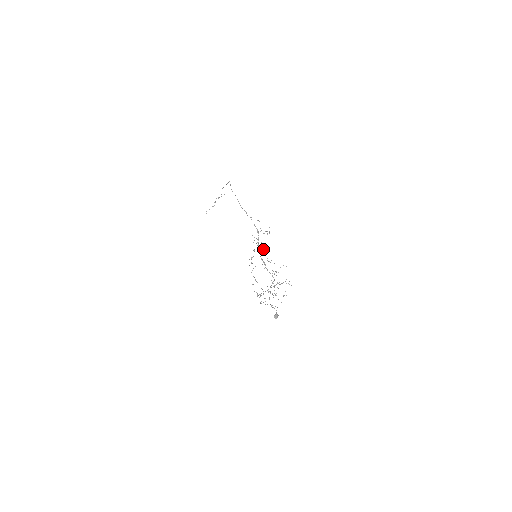
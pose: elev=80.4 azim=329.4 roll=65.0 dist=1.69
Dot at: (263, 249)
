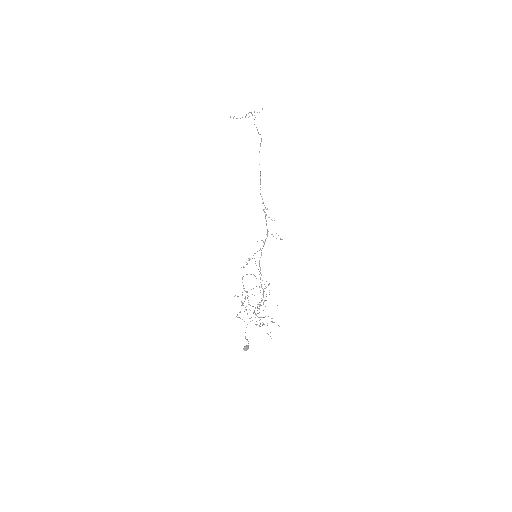
Dot at: occluded
